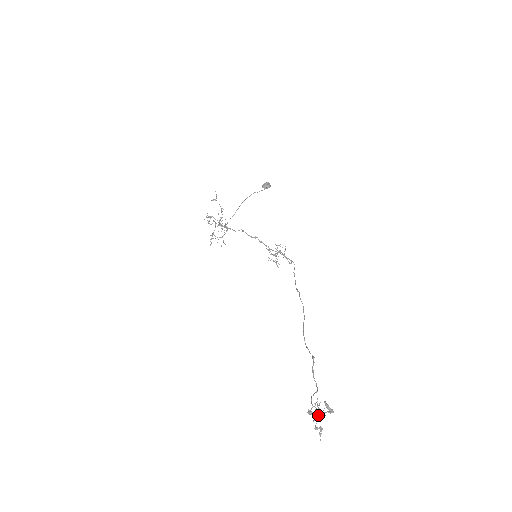
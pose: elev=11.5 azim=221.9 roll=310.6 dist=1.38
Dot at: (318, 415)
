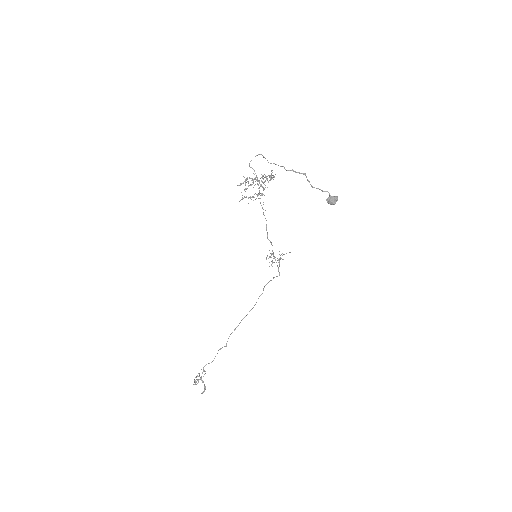
Dot at: (200, 379)
